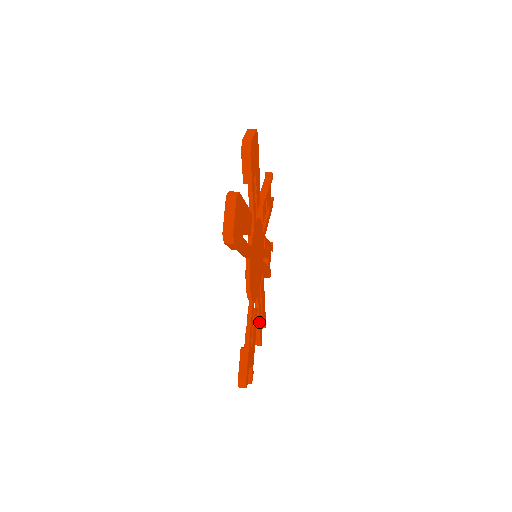
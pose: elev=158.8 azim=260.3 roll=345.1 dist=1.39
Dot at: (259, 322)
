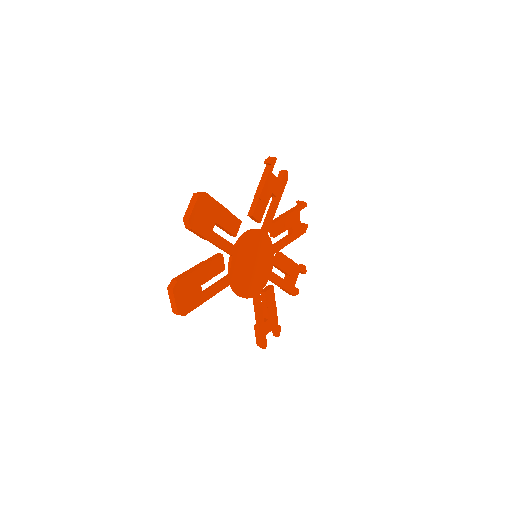
Dot at: (283, 288)
